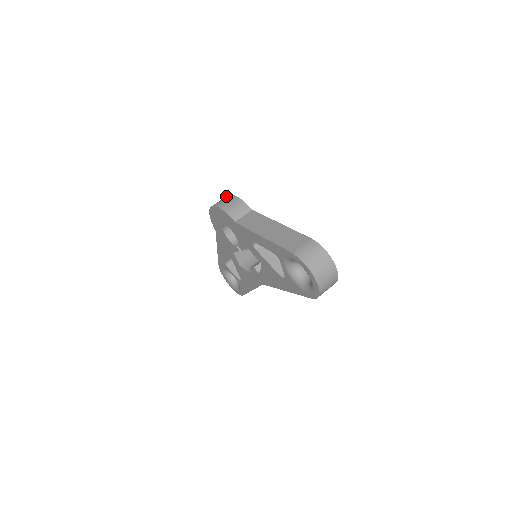
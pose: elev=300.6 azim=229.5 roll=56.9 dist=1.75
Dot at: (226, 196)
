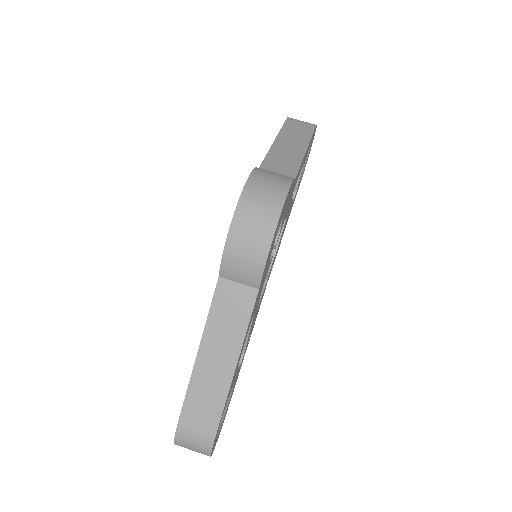
Dot at: (273, 214)
